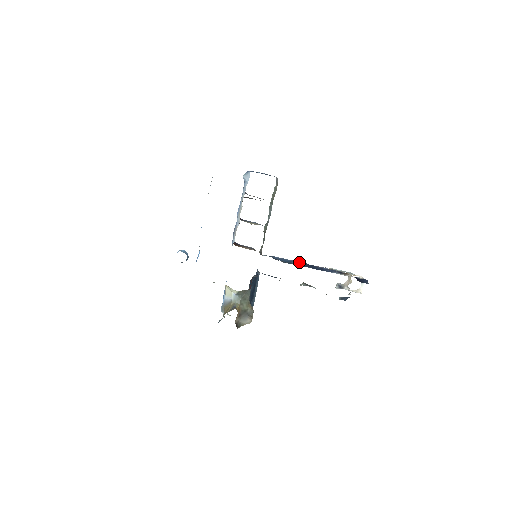
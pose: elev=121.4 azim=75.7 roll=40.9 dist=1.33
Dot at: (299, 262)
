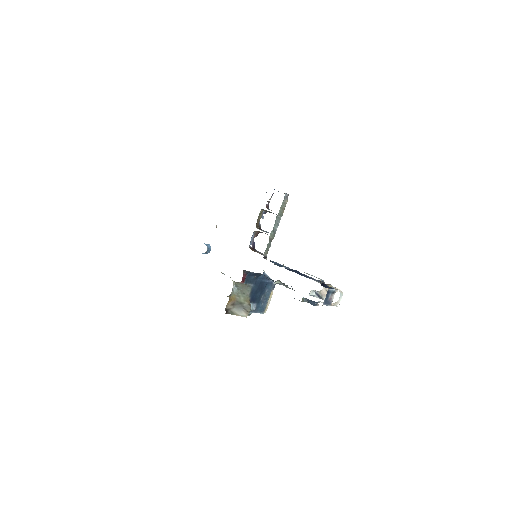
Dot at: (292, 269)
